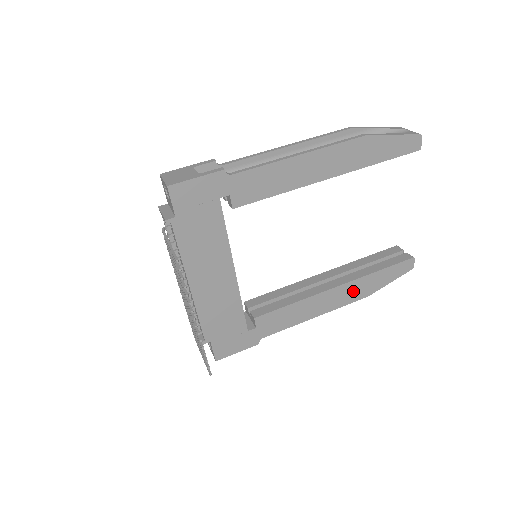
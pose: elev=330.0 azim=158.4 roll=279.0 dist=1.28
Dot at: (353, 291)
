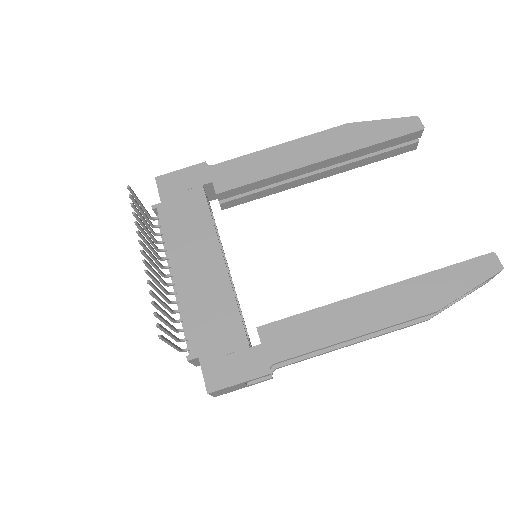
Dot at: (405, 300)
